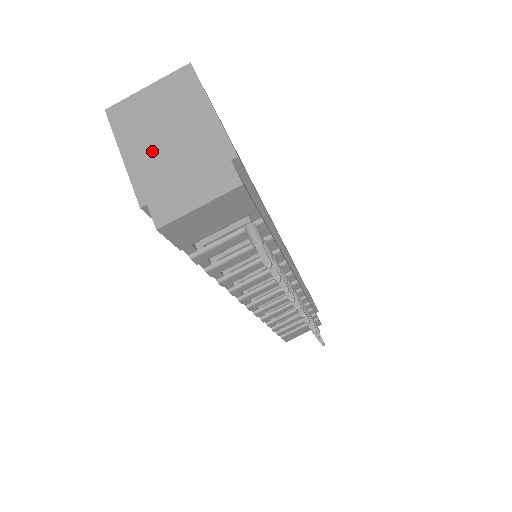
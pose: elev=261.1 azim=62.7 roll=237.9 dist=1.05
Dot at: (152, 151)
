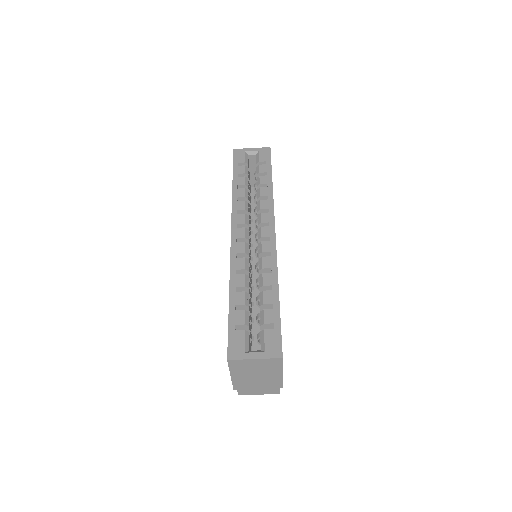
Dot at: (247, 378)
